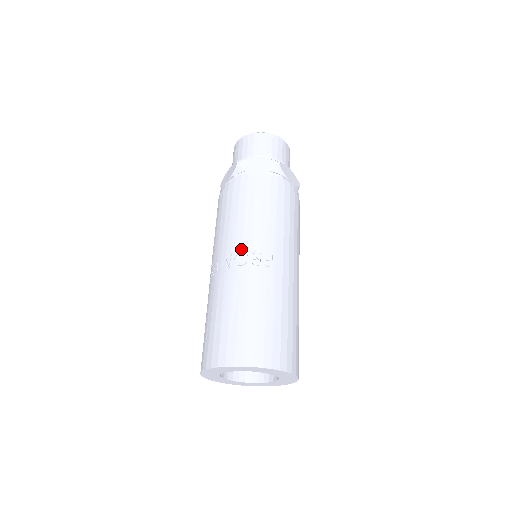
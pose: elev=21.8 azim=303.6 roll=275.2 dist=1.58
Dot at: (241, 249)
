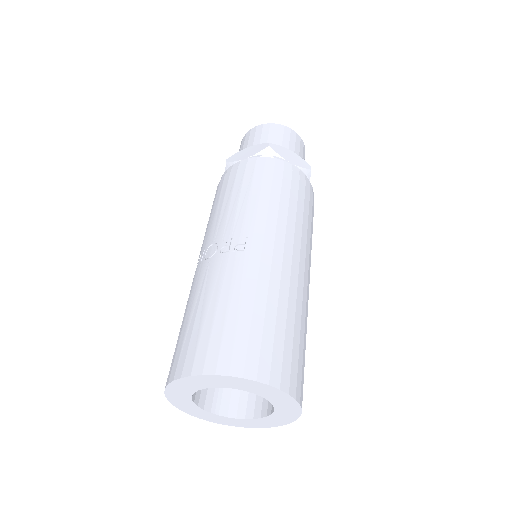
Dot at: (213, 240)
